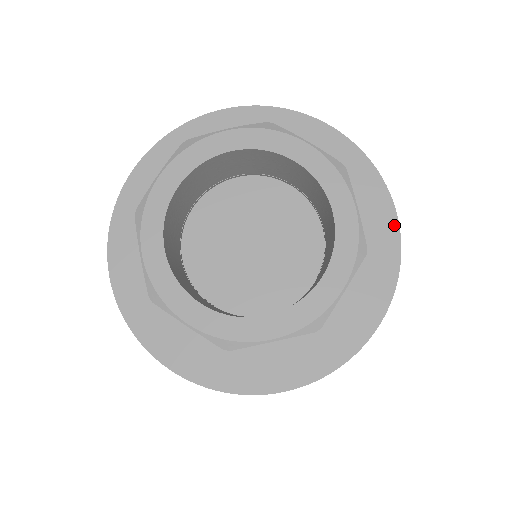
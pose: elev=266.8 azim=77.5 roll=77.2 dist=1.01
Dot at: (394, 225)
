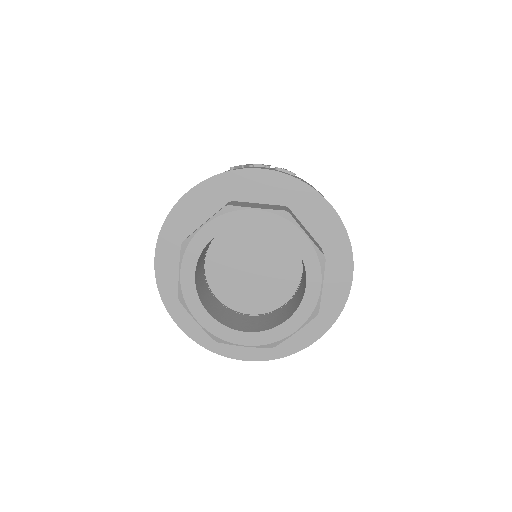
Dot at: (347, 288)
